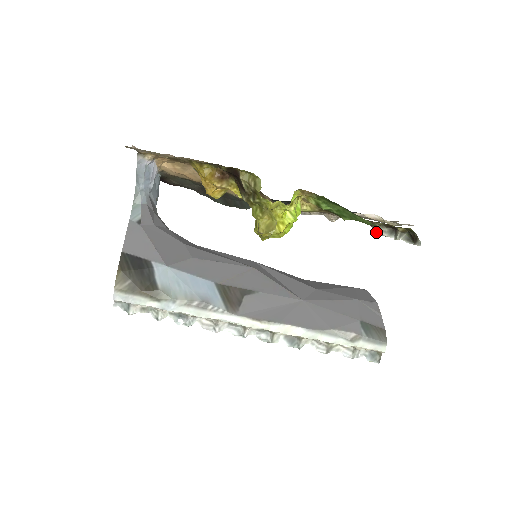
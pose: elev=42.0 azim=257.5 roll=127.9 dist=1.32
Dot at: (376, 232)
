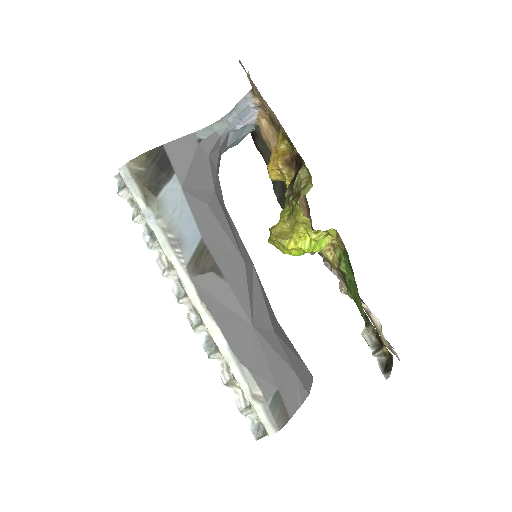
Dot at: (364, 333)
